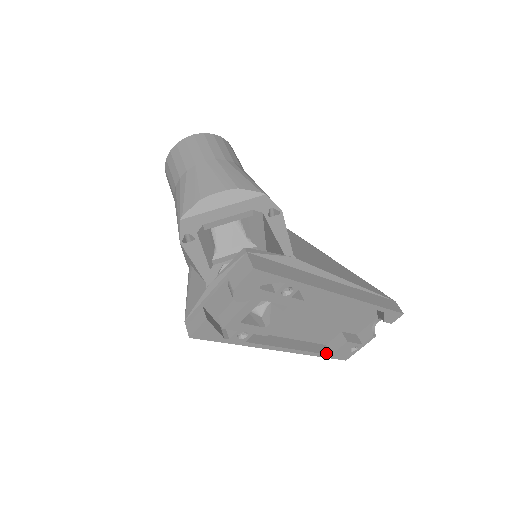
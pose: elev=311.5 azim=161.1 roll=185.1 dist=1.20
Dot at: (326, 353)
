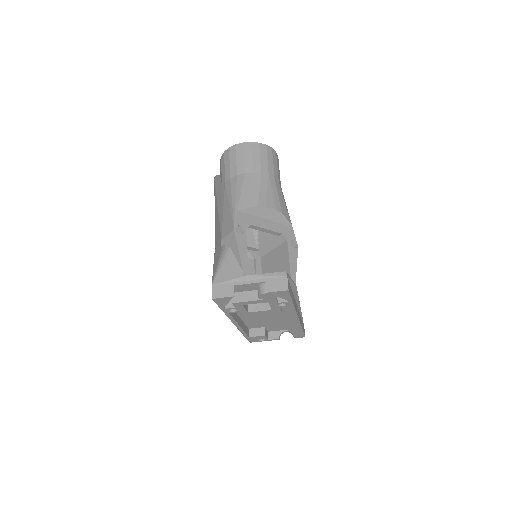
Dot at: (248, 335)
